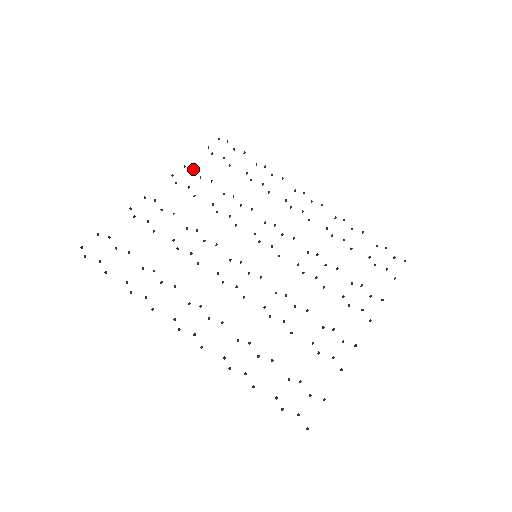
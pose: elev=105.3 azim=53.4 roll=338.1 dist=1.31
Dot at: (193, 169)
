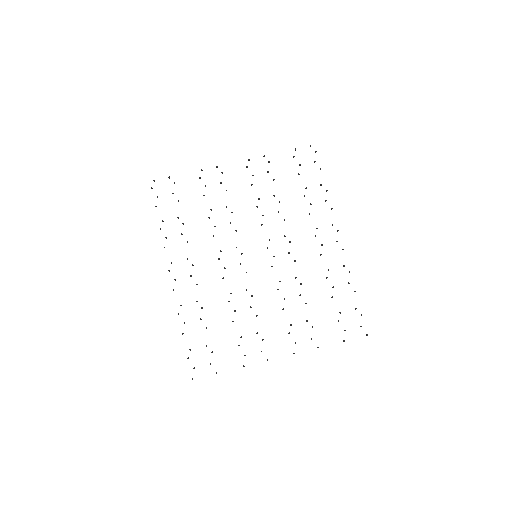
Dot at: (268, 162)
